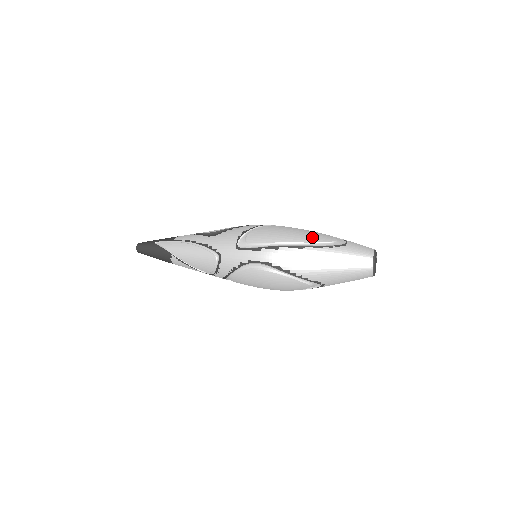
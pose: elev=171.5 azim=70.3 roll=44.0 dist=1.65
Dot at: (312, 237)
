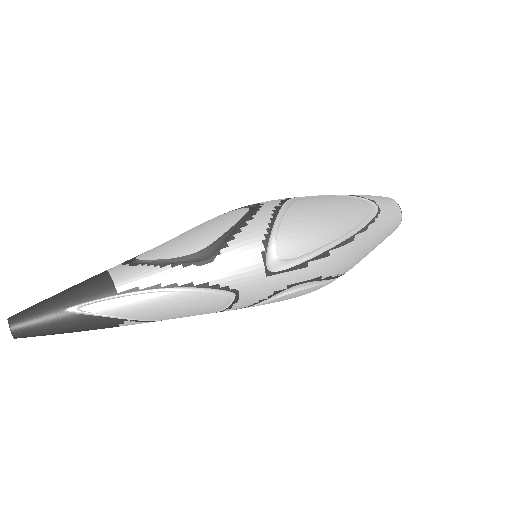
Dot at: (353, 216)
